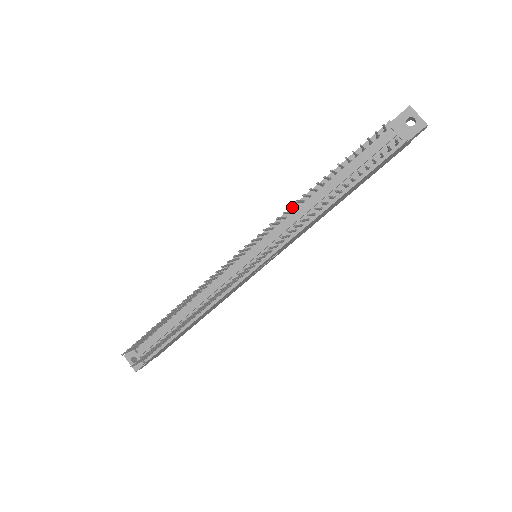
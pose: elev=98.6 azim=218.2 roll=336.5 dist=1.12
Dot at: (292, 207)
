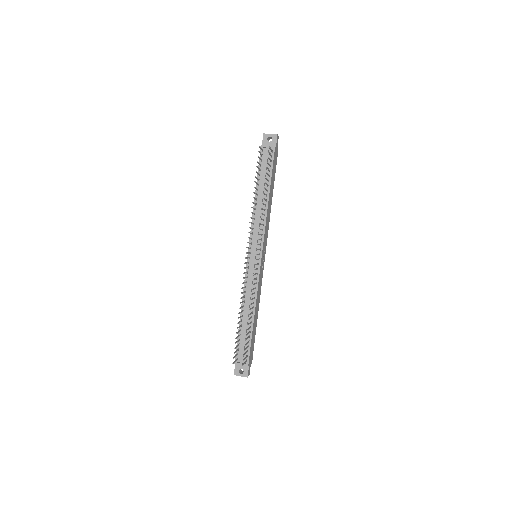
Dot at: (252, 212)
